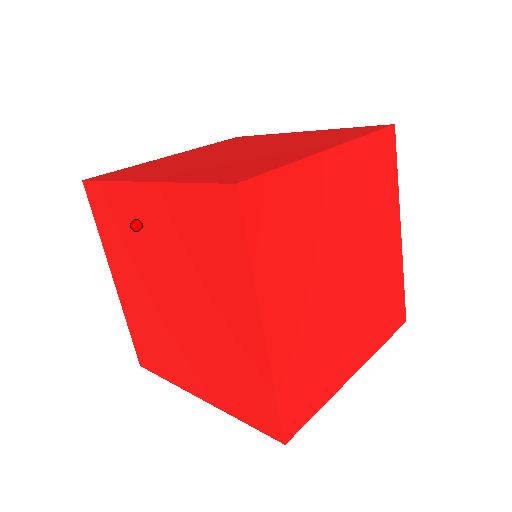
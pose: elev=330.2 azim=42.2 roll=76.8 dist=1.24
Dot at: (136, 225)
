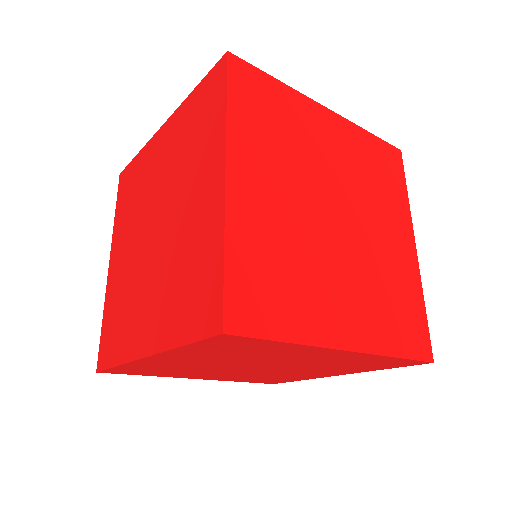
Dot at: (173, 366)
